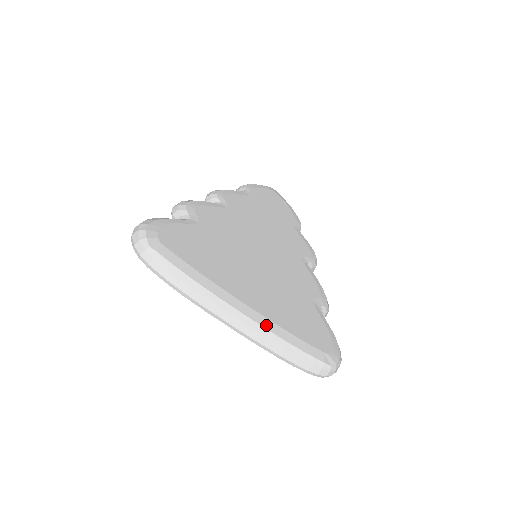
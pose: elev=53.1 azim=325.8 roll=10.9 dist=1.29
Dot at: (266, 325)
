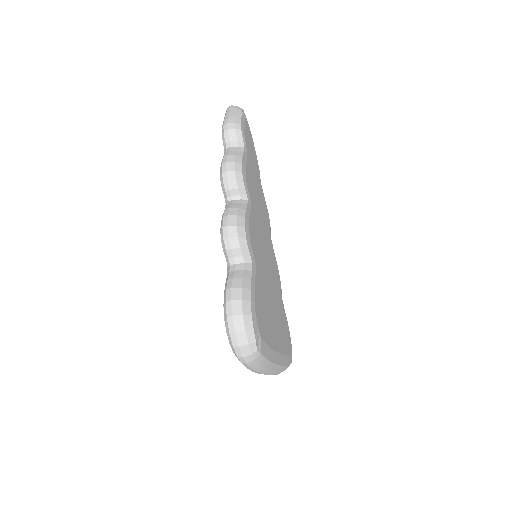
Dot at: (284, 362)
